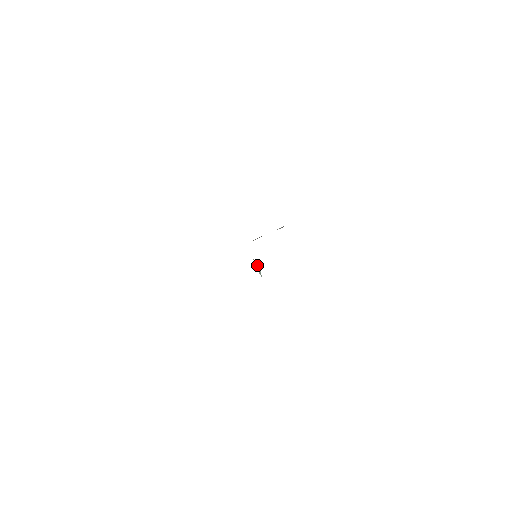
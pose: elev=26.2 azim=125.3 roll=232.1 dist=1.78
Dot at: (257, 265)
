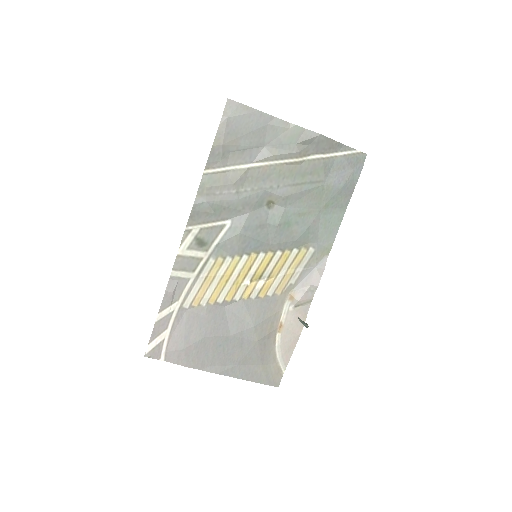
Dot at: (304, 323)
